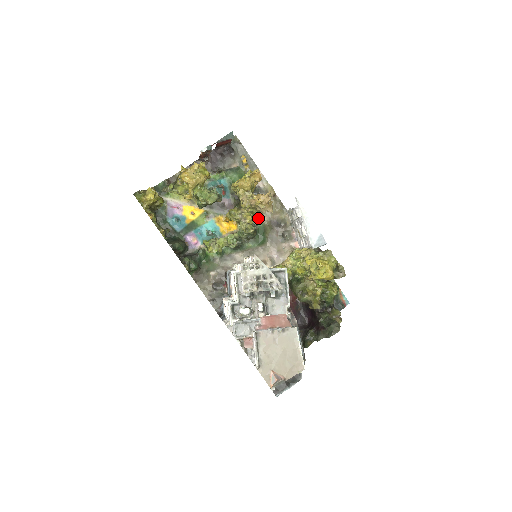
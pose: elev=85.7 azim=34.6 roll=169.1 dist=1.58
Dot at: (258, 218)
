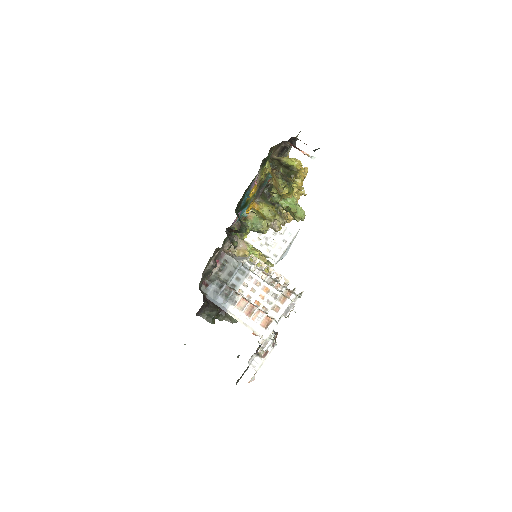
Dot at: occluded
